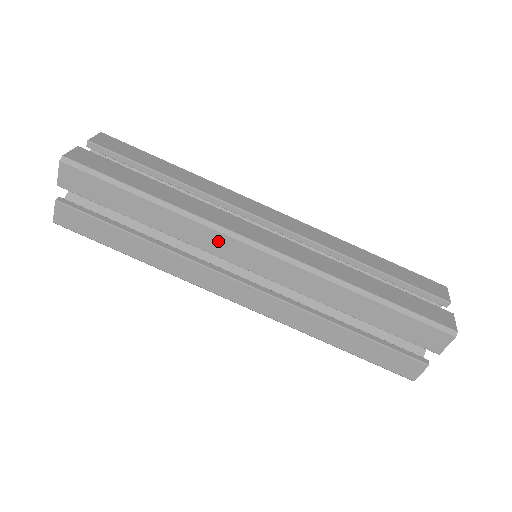
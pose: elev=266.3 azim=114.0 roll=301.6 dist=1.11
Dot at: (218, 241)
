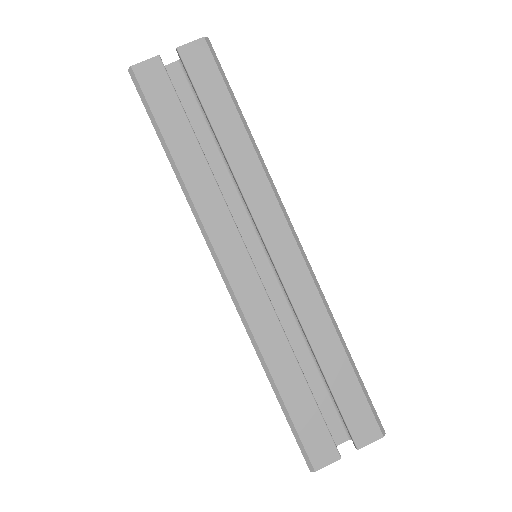
Dot at: (268, 204)
